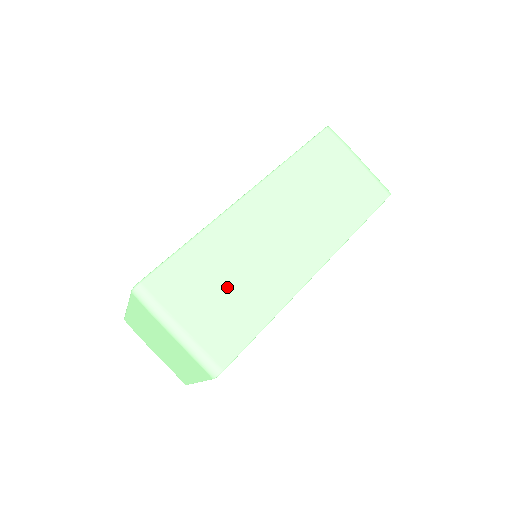
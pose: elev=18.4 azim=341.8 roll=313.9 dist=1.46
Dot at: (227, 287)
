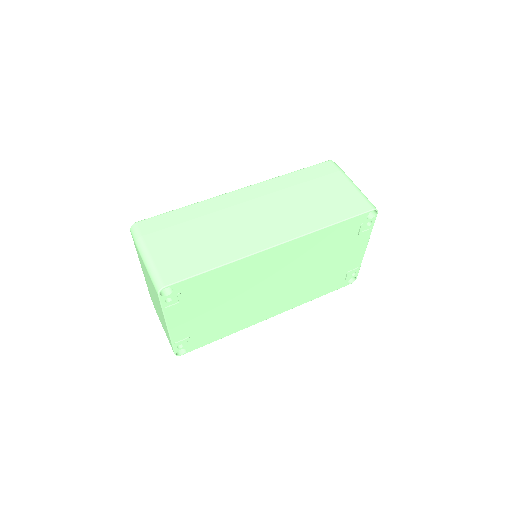
Dot at: (195, 238)
